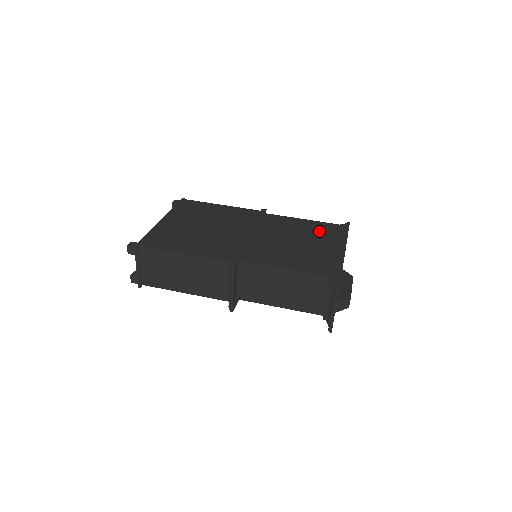
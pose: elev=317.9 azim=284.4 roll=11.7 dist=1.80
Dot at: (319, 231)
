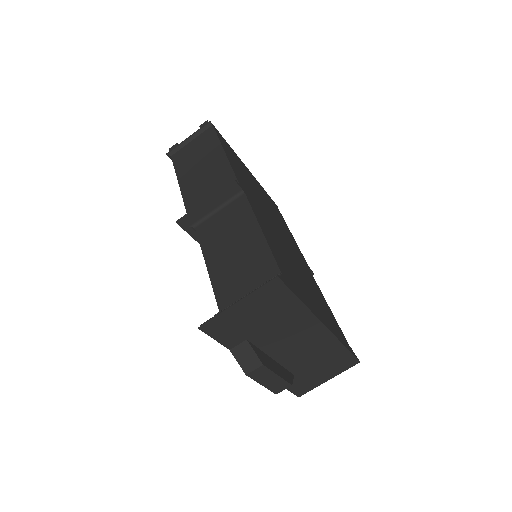
Dot at: occluded
